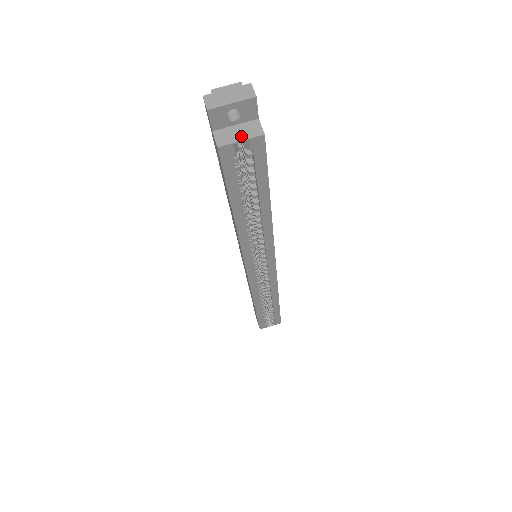
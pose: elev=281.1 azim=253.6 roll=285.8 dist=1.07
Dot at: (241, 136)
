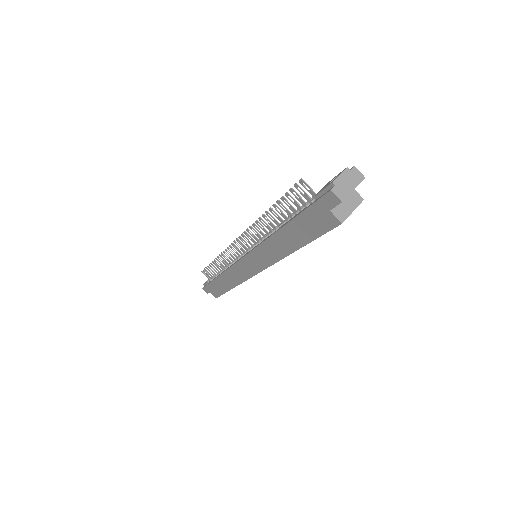
Dot at: (351, 207)
